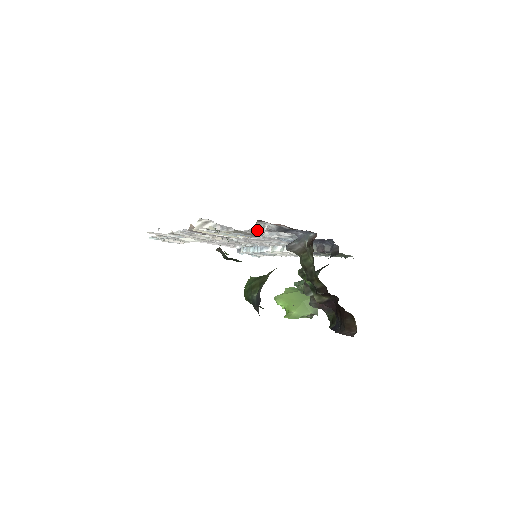
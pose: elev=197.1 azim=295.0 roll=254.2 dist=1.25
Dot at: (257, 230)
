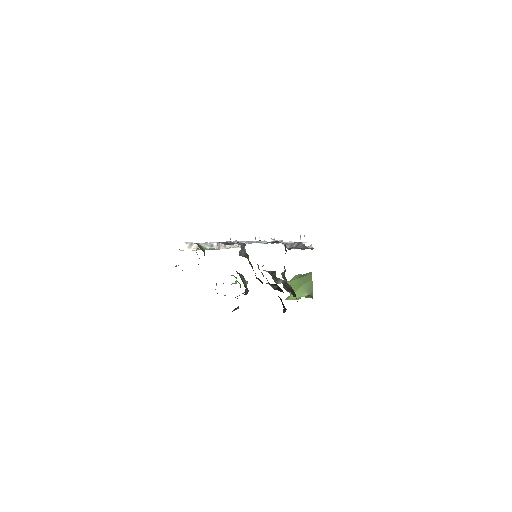
Dot at: (208, 247)
